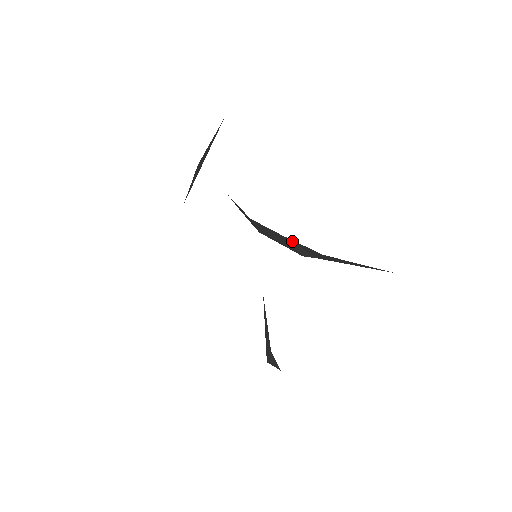
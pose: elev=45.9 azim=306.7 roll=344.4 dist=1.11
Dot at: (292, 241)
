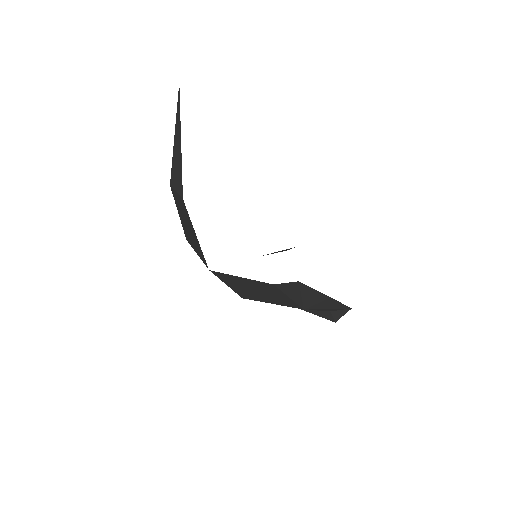
Dot at: occluded
